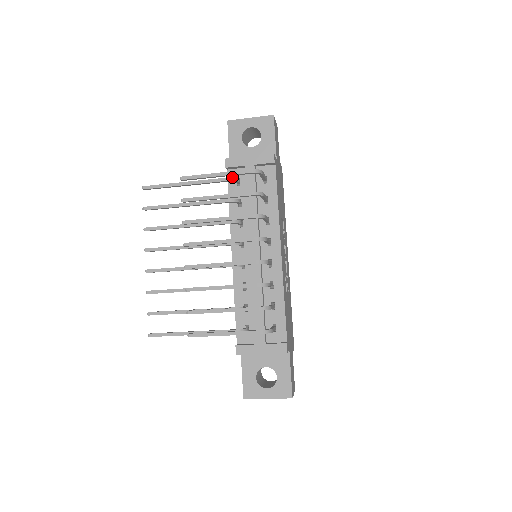
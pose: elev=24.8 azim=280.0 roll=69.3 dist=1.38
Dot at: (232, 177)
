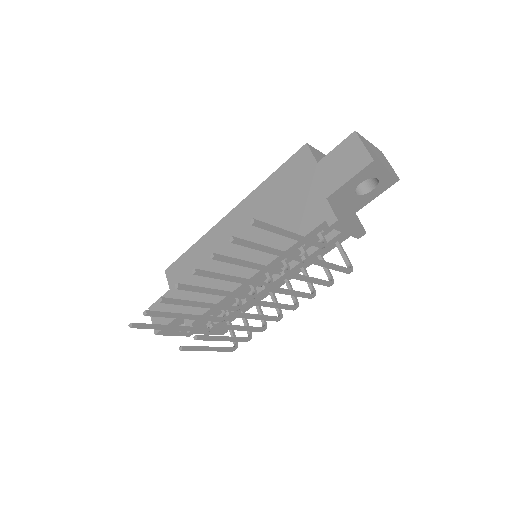
Dot at: occluded
